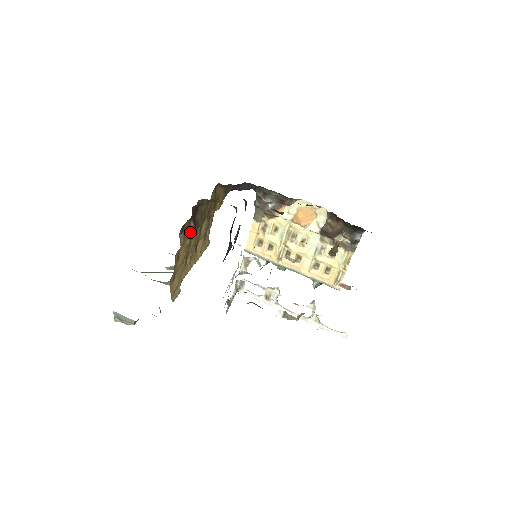
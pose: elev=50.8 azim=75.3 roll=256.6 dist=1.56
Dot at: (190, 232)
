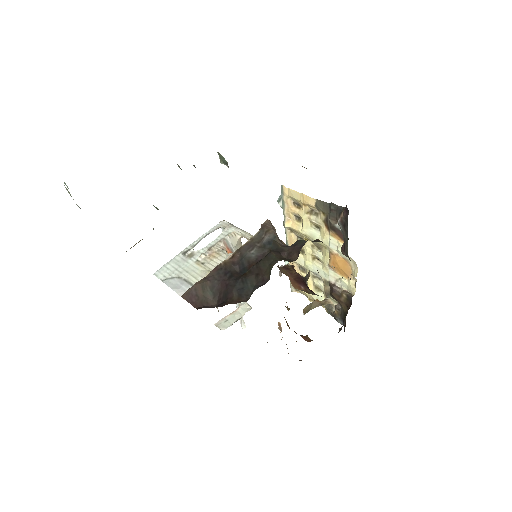
Dot at: occluded
